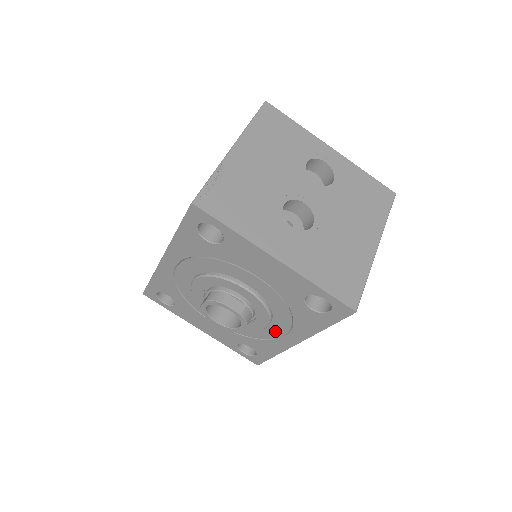
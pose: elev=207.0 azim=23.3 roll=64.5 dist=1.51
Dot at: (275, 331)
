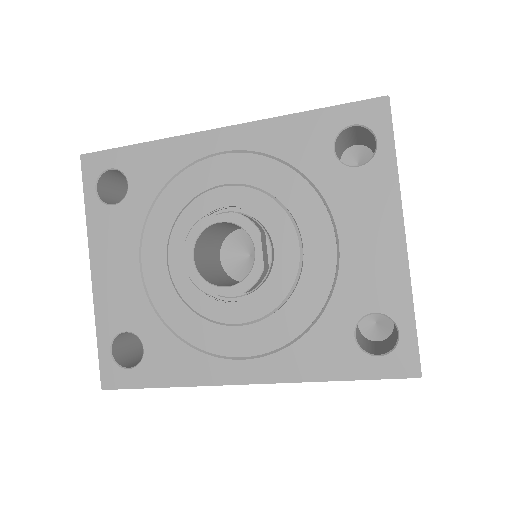
Dot at: (237, 342)
